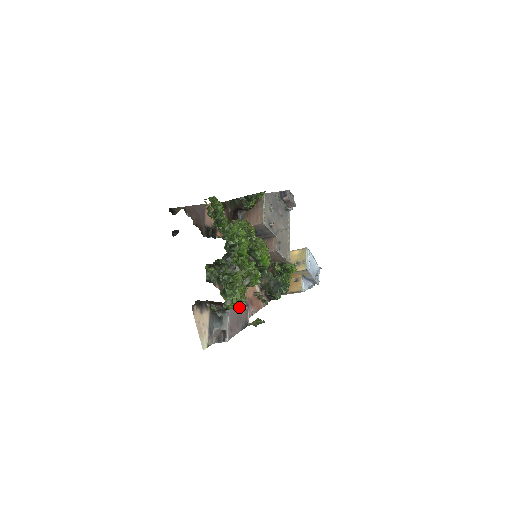
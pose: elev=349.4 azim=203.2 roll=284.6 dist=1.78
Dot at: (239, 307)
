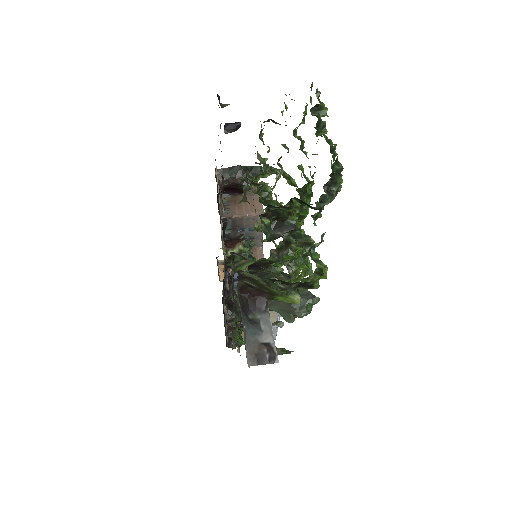
Dot at: occluded
